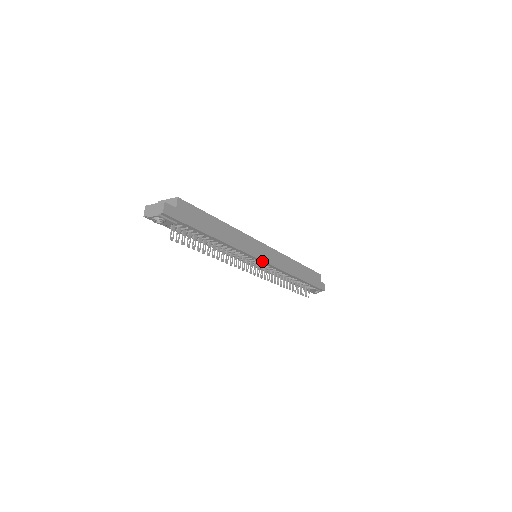
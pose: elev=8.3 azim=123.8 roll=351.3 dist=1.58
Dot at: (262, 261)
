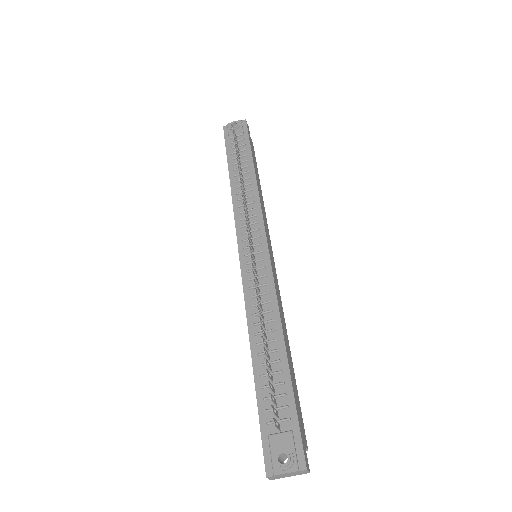
Dot at: (266, 245)
